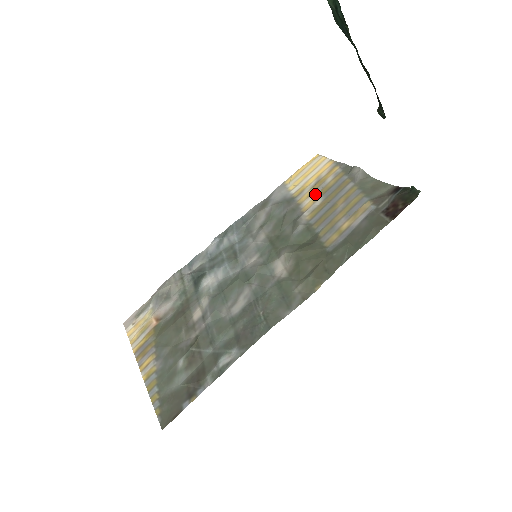
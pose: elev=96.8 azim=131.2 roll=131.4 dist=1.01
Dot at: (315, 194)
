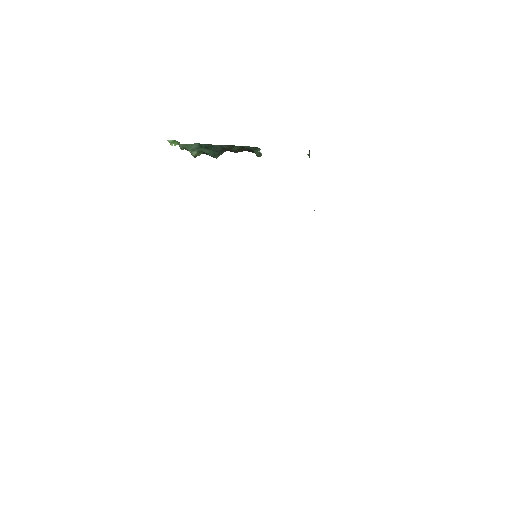
Dot at: occluded
